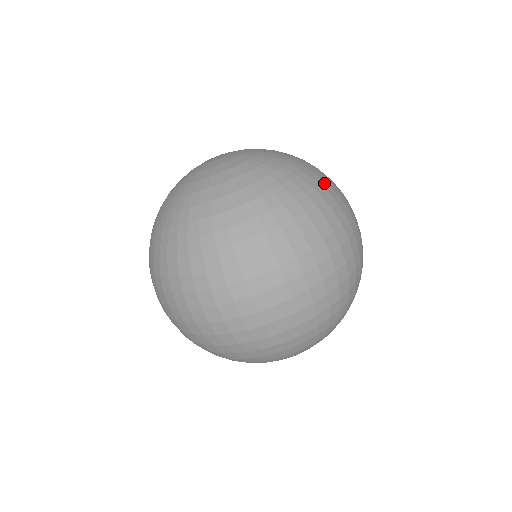
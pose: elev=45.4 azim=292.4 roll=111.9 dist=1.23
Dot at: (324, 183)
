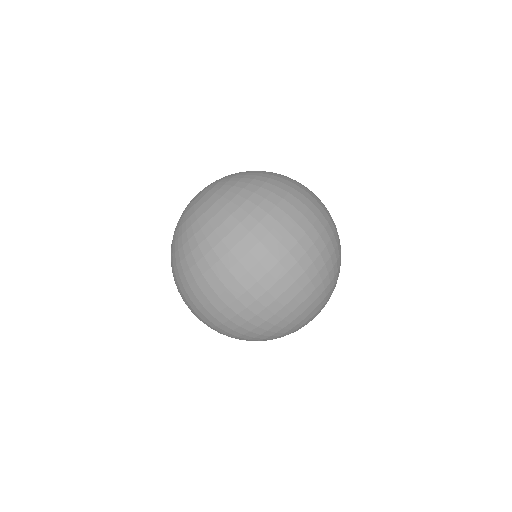
Dot at: (250, 205)
